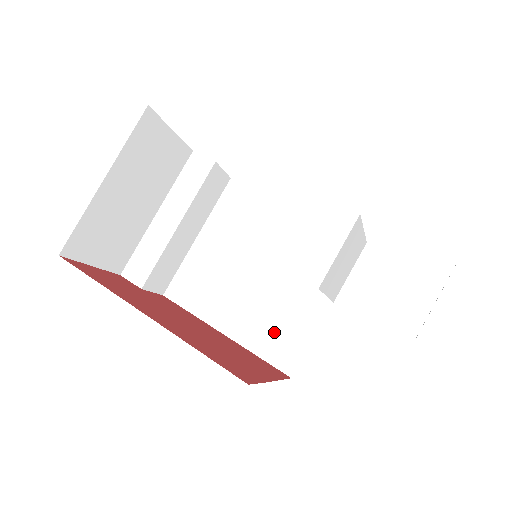
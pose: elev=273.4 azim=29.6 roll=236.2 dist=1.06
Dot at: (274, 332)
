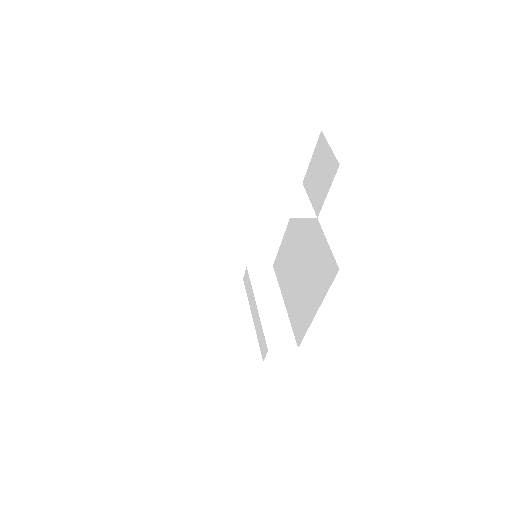
Dot at: (321, 271)
